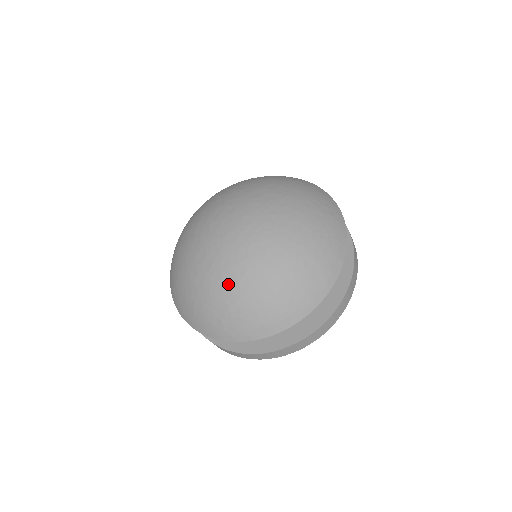
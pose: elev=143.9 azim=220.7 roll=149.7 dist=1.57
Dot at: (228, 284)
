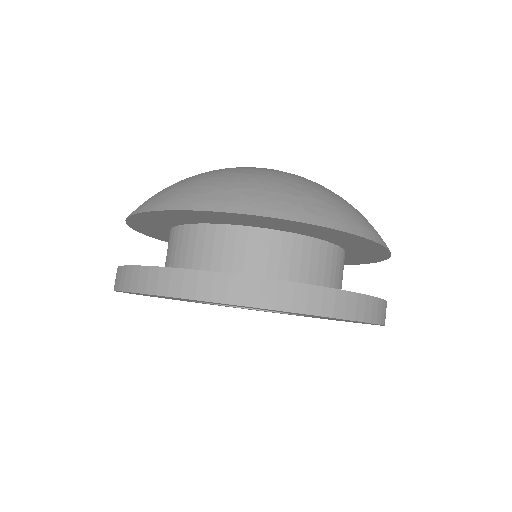
Dot at: (300, 178)
